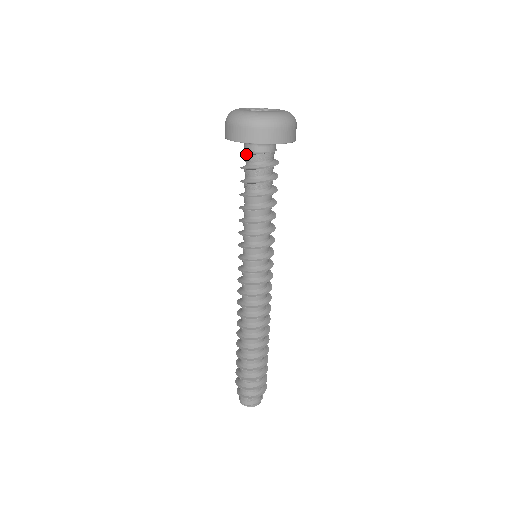
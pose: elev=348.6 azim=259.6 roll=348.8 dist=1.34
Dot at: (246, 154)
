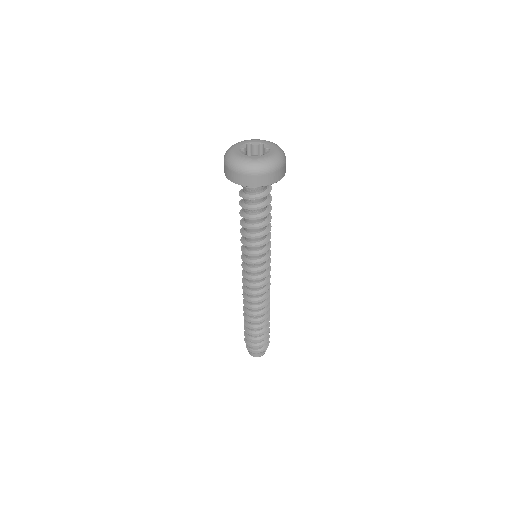
Dot at: occluded
